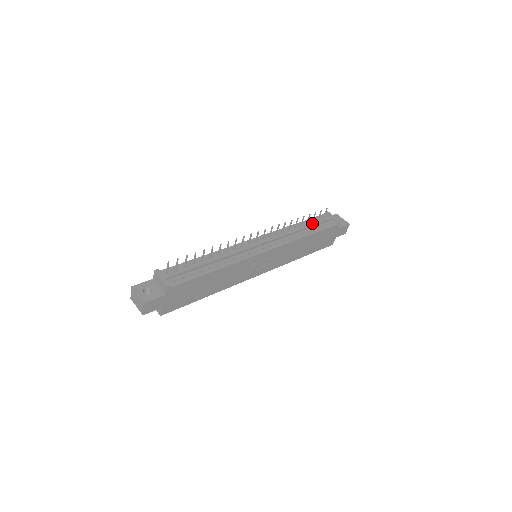
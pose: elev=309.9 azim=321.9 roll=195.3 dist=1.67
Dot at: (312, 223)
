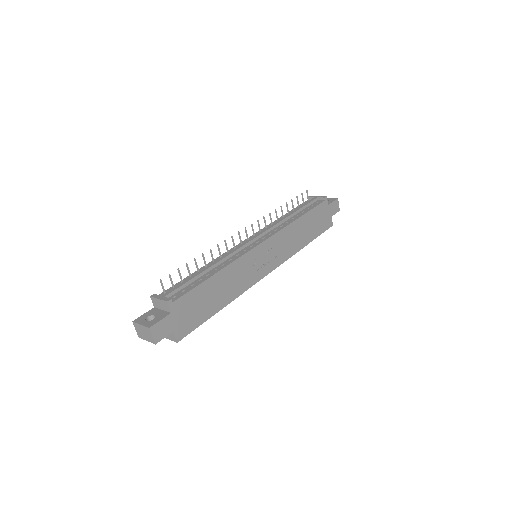
Dot at: (298, 208)
